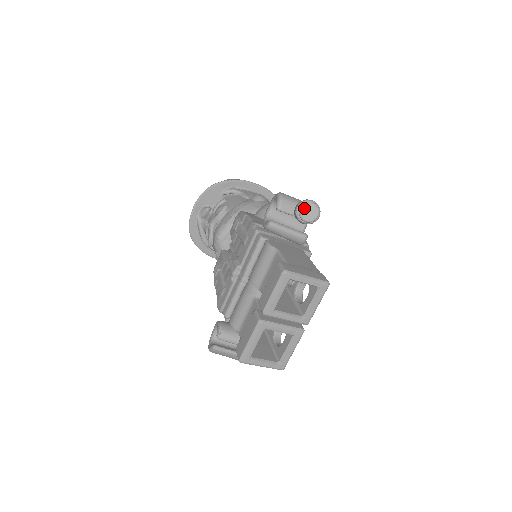
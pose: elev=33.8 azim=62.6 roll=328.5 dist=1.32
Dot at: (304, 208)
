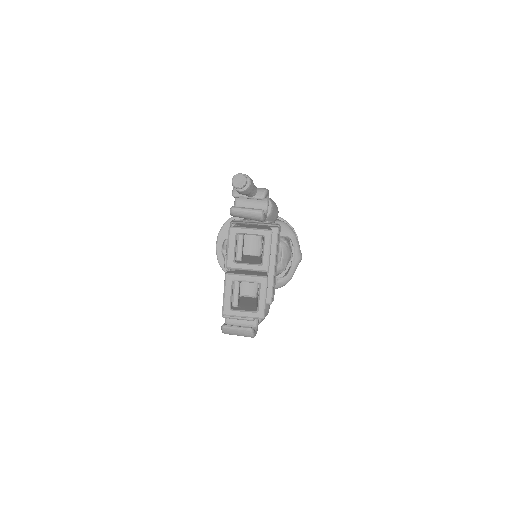
Dot at: (234, 179)
